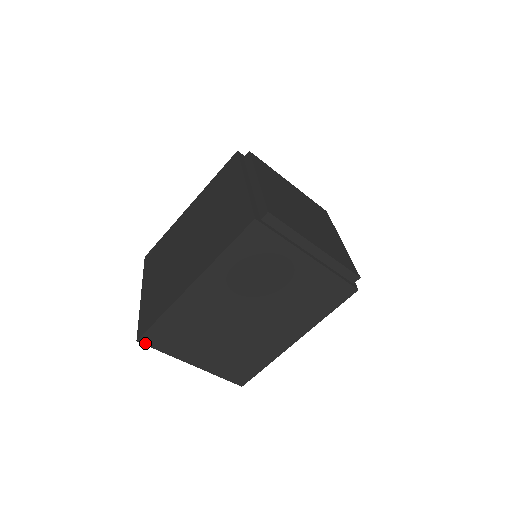
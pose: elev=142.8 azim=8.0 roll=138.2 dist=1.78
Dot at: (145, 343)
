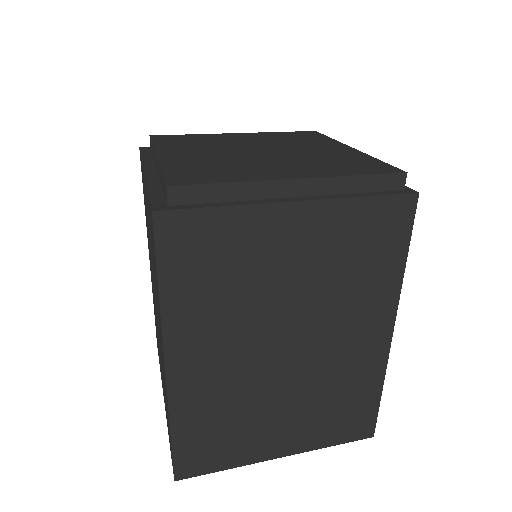
Dot at: (188, 476)
